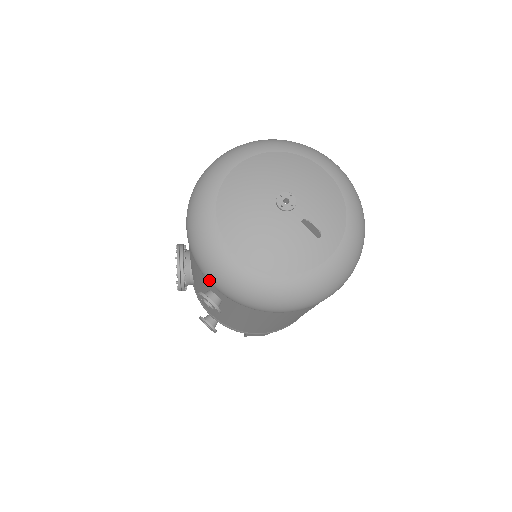
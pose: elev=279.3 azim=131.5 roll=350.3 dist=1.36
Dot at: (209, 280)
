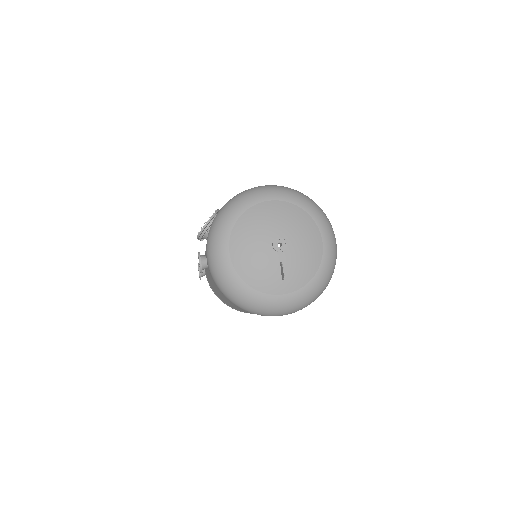
Dot at: (206, 251)
